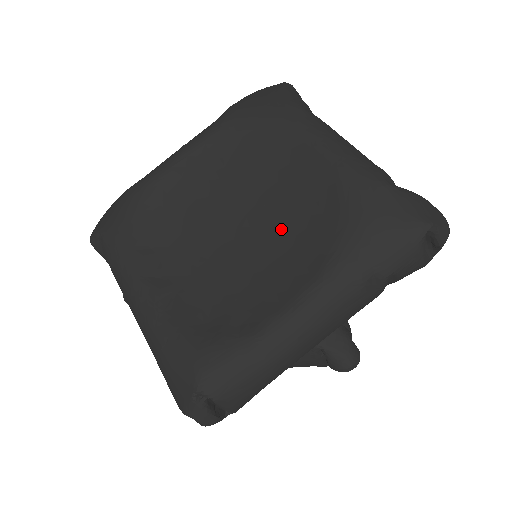
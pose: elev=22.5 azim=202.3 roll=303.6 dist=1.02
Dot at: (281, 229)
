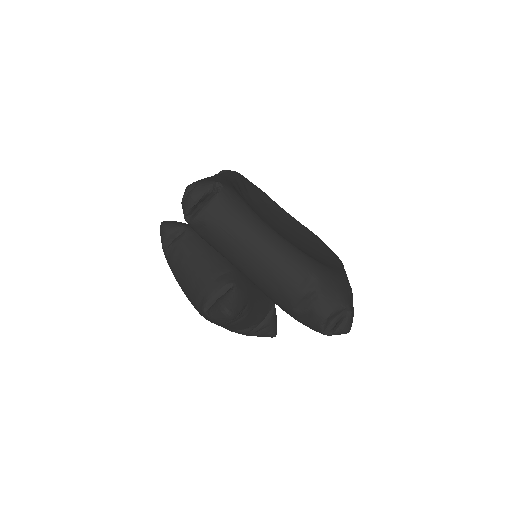
Dot at: (299, 246)
